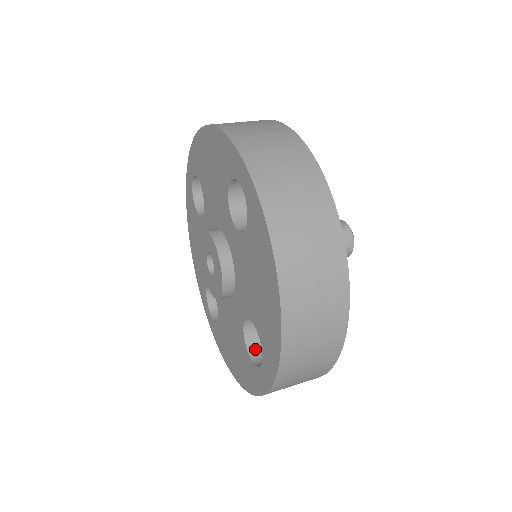
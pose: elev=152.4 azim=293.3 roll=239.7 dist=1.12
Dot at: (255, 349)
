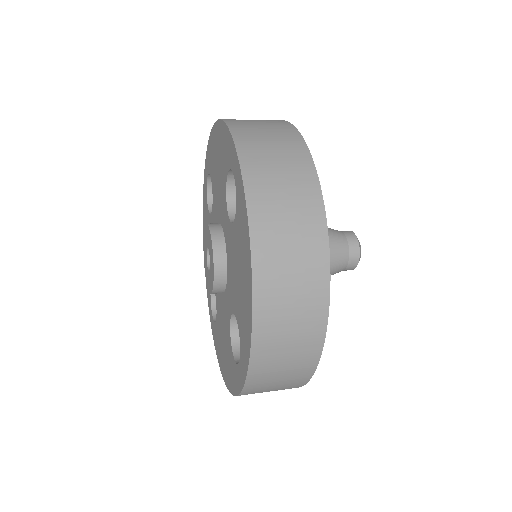
Dot at: occluded
